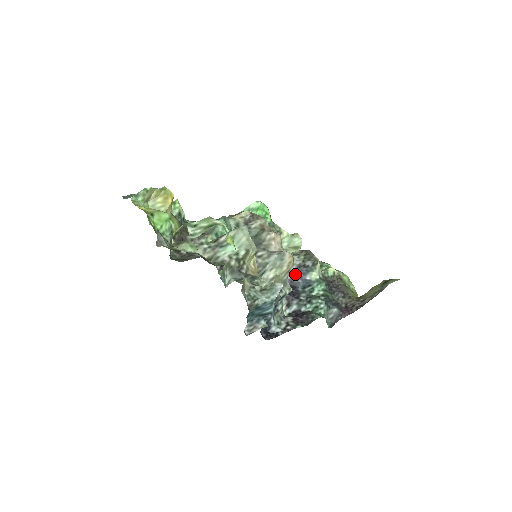
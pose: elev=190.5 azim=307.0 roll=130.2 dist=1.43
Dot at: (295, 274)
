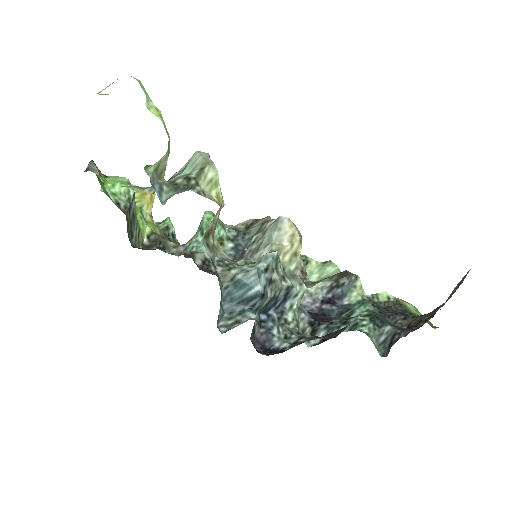
Dot at: (326, 300)
